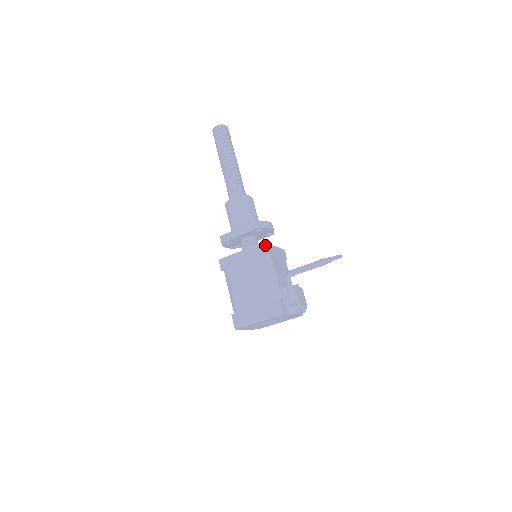
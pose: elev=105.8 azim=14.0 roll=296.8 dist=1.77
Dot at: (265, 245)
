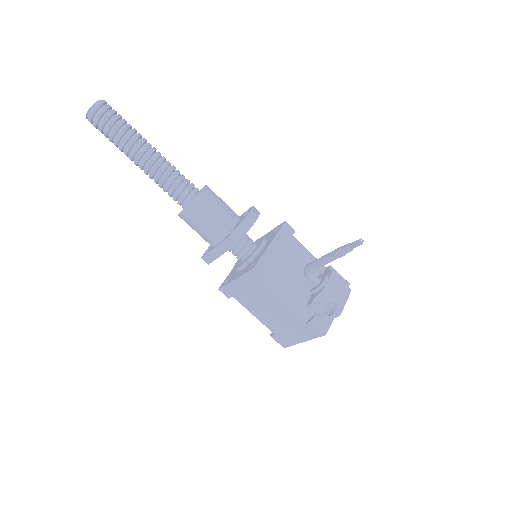
Dot at: (257, 270)
